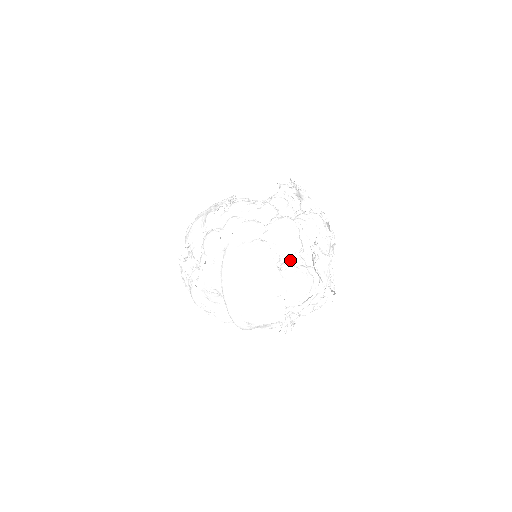
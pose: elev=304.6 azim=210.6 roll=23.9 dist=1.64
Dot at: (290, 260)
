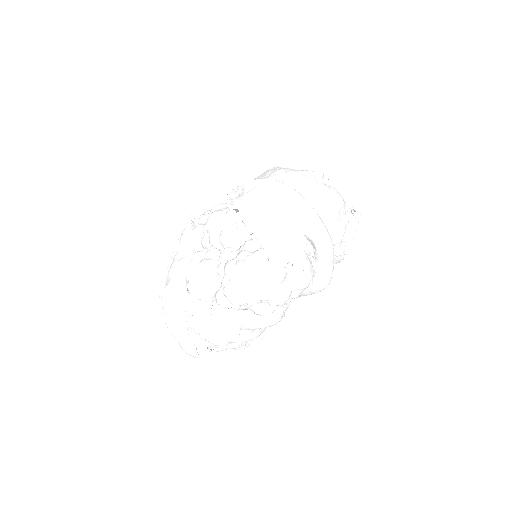
Dot at: occluded
